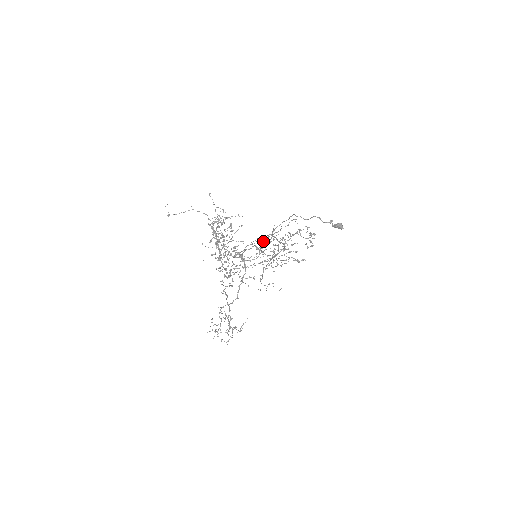
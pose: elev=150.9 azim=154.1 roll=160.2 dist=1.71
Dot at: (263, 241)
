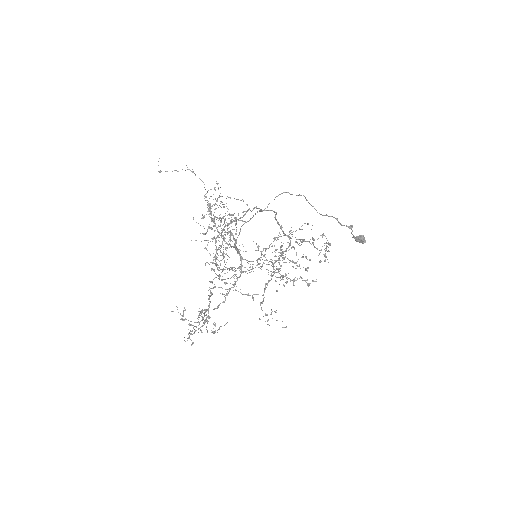
Dot at: occluded
